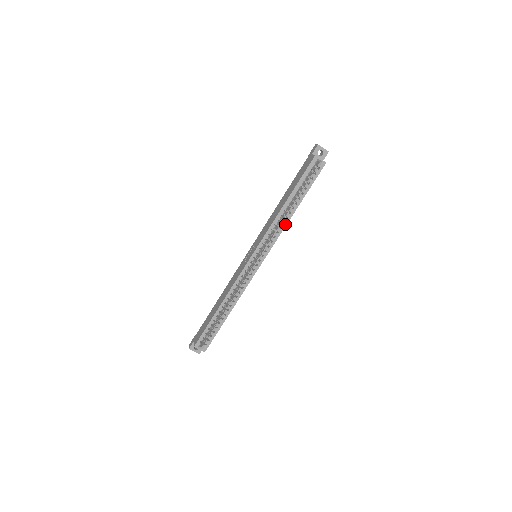
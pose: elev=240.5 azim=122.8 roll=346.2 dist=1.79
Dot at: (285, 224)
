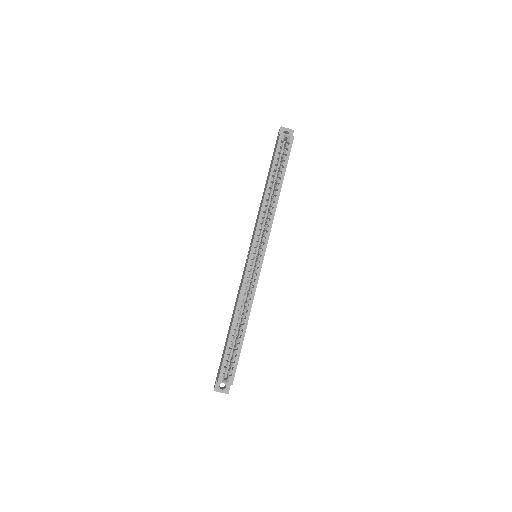
Dot at: (274, 209)
